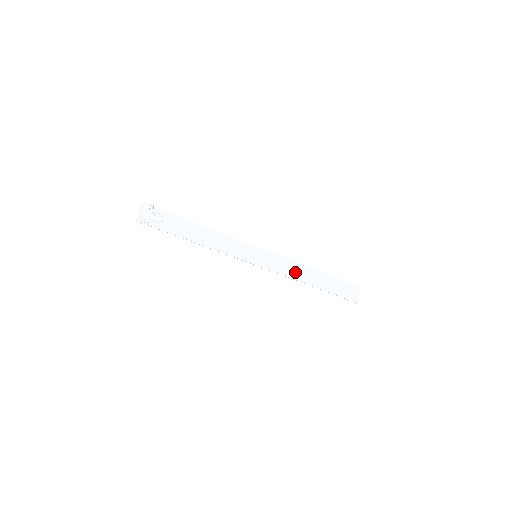
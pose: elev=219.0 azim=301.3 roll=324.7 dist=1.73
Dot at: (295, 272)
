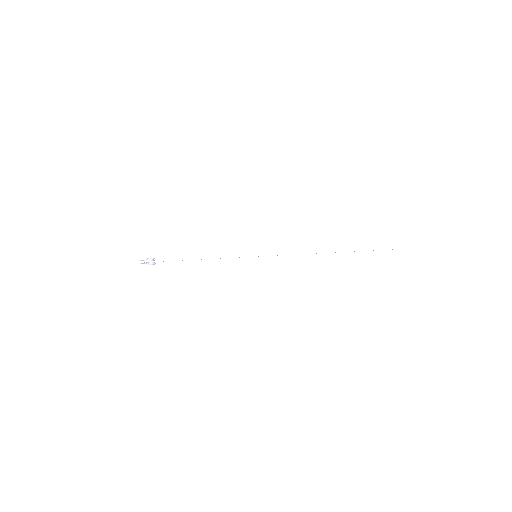
Dot at: occluded
